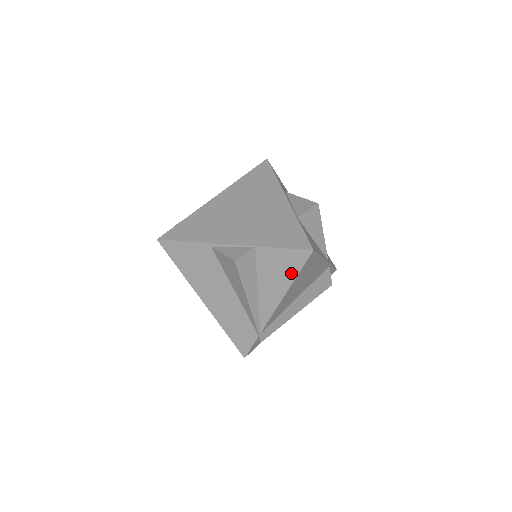
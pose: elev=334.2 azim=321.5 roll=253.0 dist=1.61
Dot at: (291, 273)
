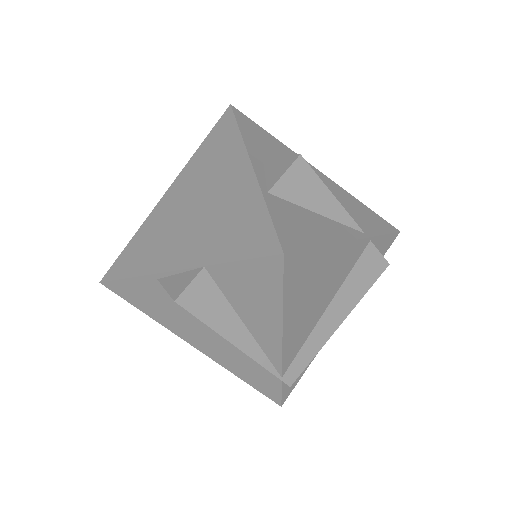
Dot at: (272, 294)
